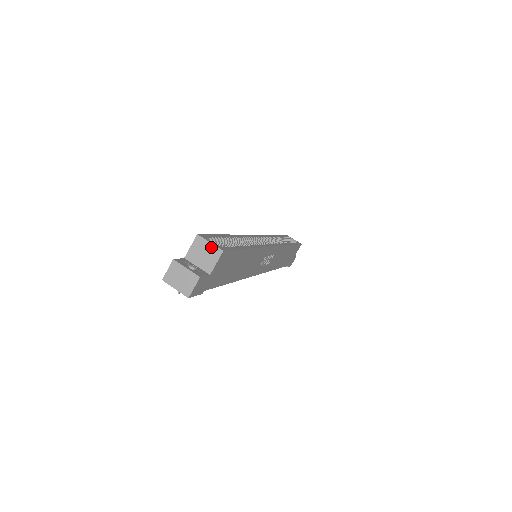
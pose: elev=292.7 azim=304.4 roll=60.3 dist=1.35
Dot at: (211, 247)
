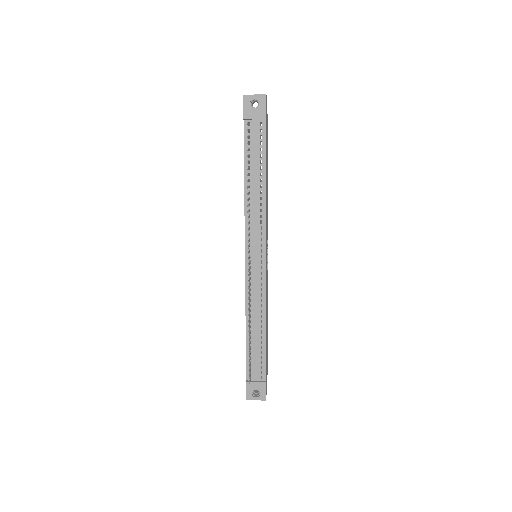
Dot at: occluded
